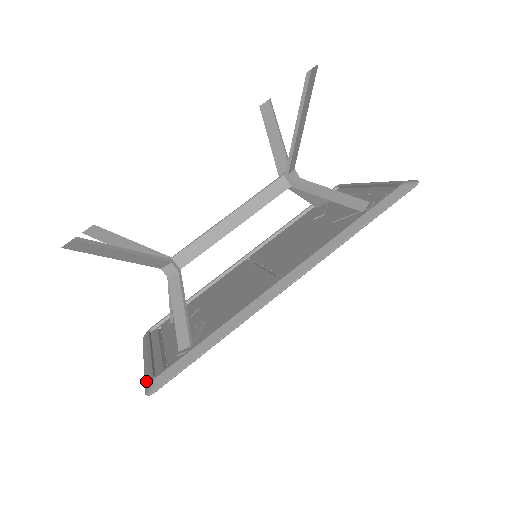
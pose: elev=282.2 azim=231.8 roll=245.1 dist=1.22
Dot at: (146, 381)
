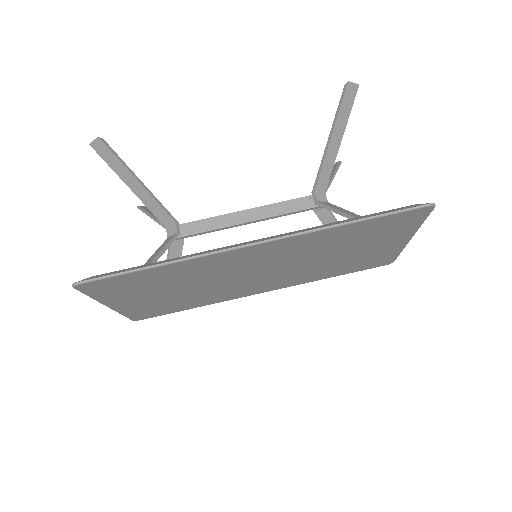
Dot at: occluded
